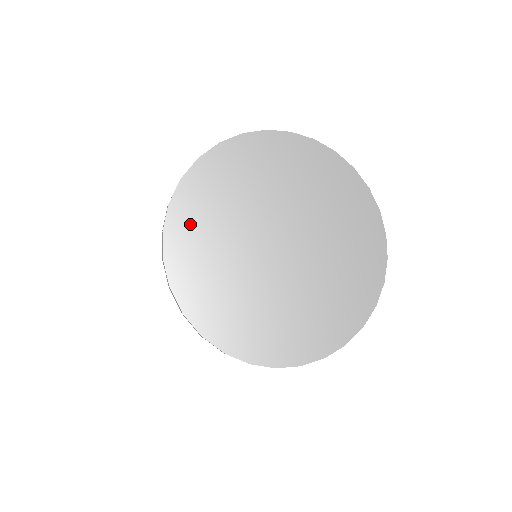
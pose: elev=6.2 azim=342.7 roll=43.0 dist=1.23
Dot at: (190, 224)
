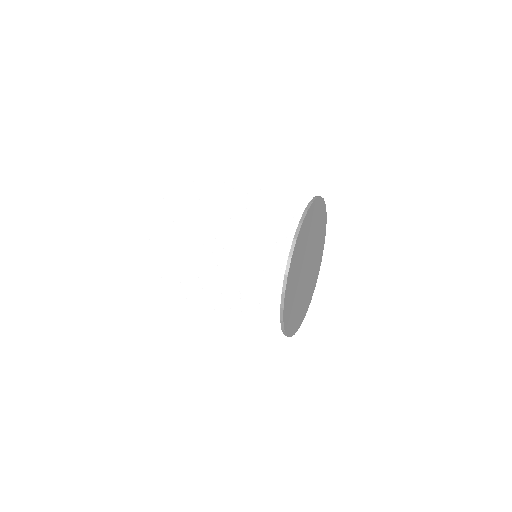
Dot at: (294, 267)
